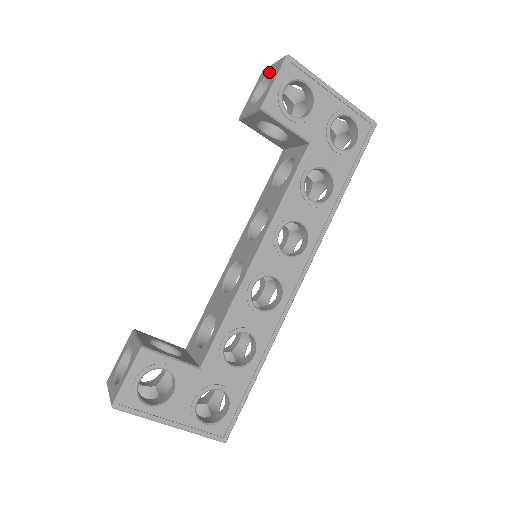
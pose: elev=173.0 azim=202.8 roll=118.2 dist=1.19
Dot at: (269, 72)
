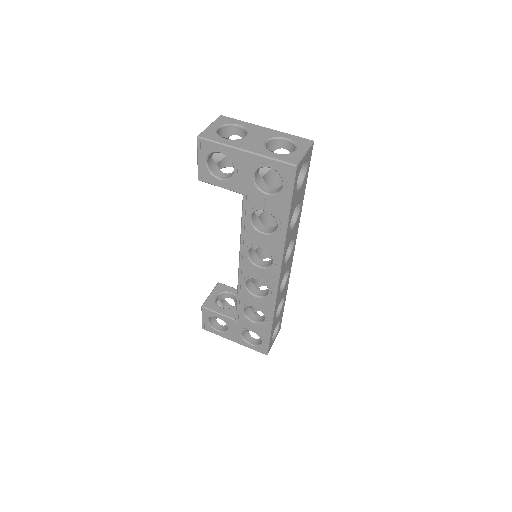
Dot at: occluded
